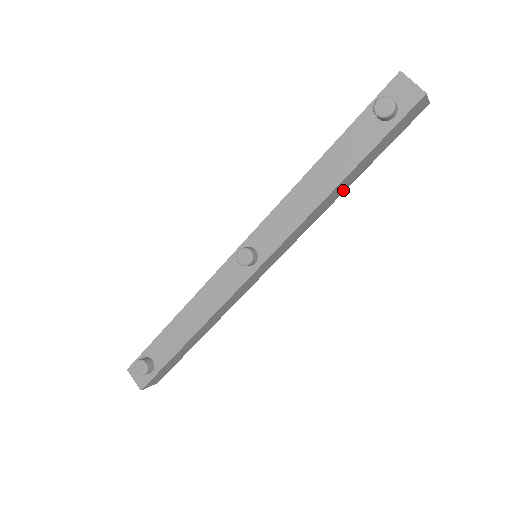
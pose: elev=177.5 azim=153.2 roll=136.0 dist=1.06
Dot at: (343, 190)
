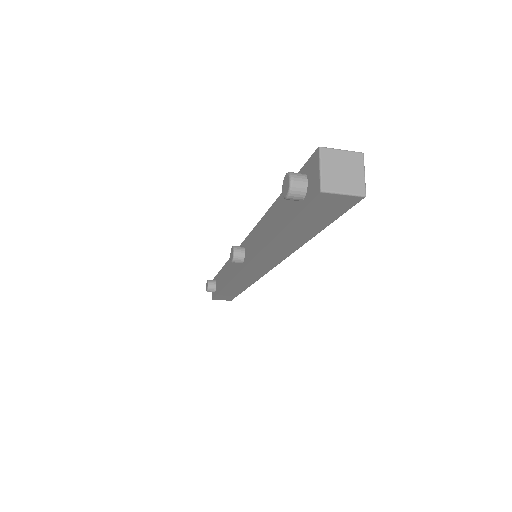
Dot at: (300, 242)
